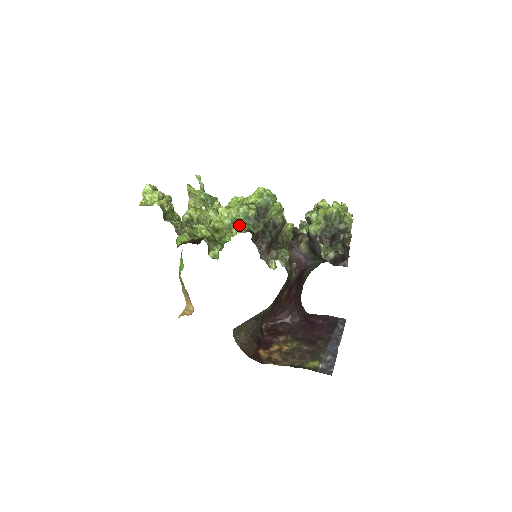
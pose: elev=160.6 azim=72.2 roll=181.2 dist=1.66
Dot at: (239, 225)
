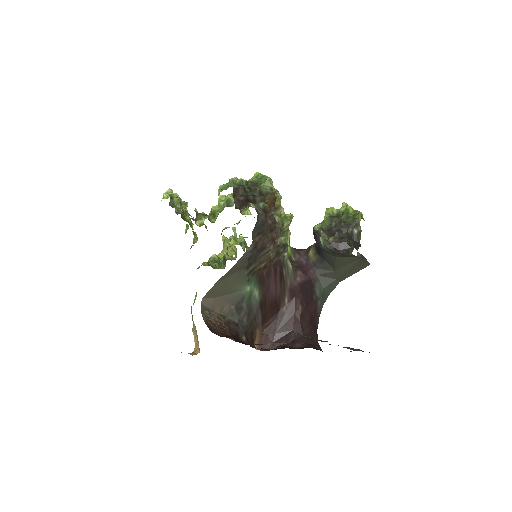
Dot at: (224, 187)
